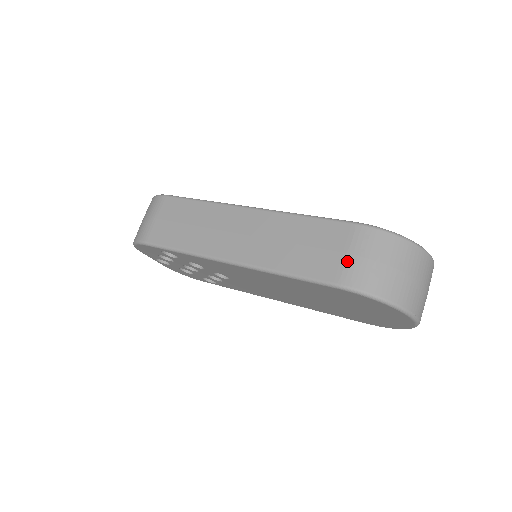
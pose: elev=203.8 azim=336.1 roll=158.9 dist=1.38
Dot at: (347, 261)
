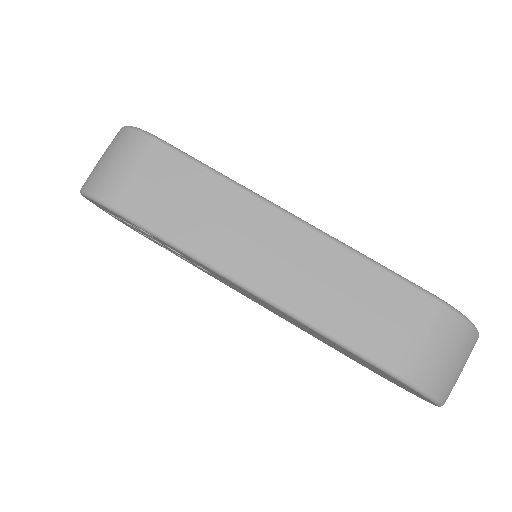
Dot at: (411, 345)
